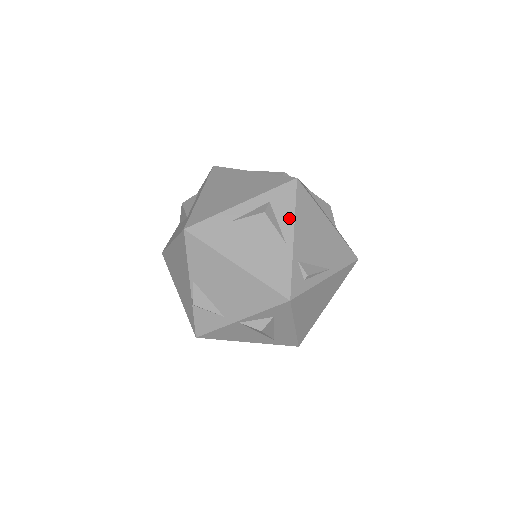
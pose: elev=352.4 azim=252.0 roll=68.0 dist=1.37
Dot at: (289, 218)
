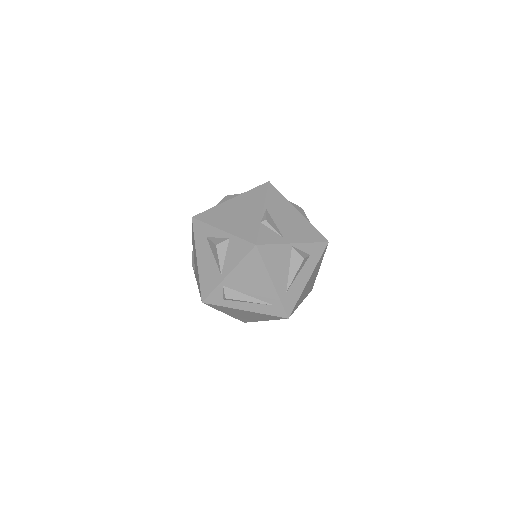
Dot at: occluded
